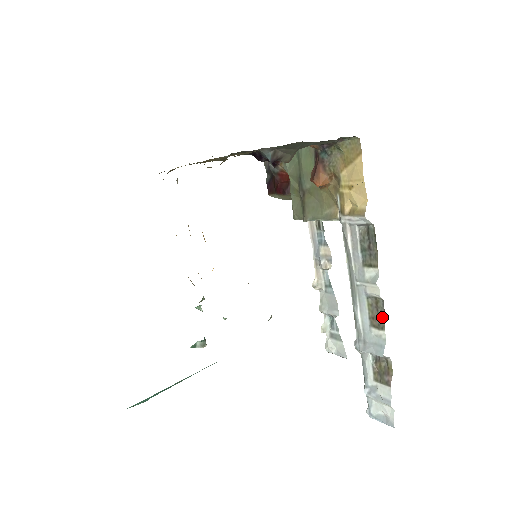
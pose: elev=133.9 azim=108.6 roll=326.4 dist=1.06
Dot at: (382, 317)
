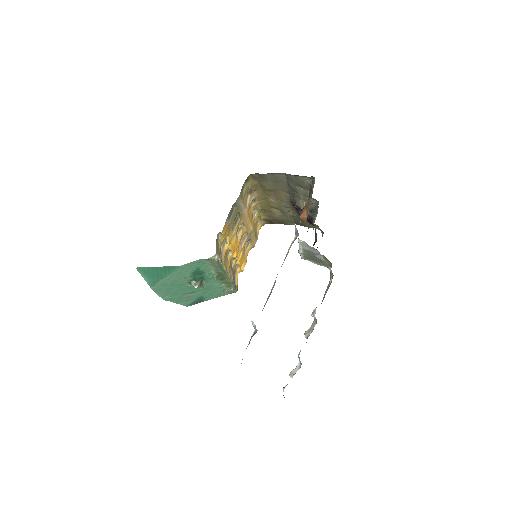
Dot at: occluded
